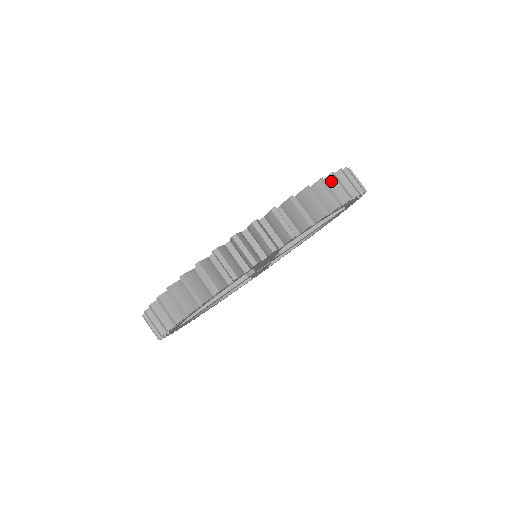
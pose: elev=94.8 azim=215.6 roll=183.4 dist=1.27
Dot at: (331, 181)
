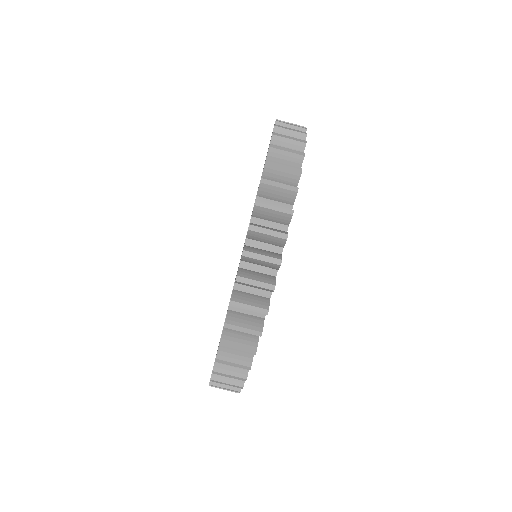
Dot at: (274, 154)
